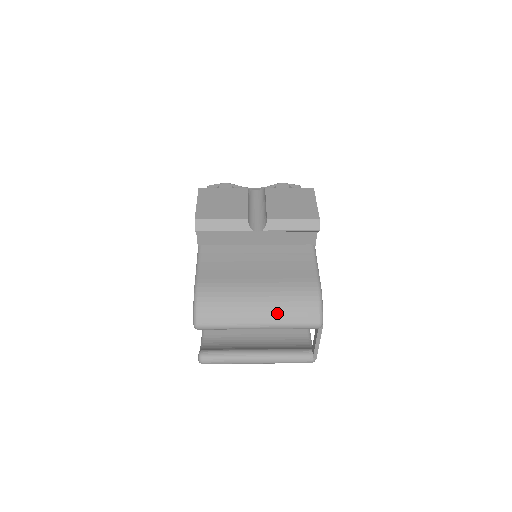
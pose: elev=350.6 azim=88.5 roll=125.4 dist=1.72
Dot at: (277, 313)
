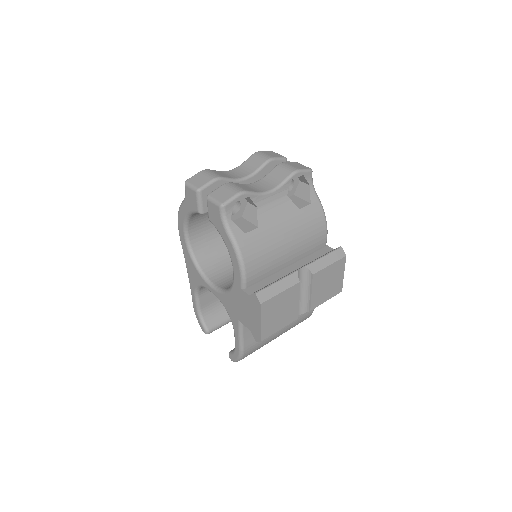
Dot at: occluded
